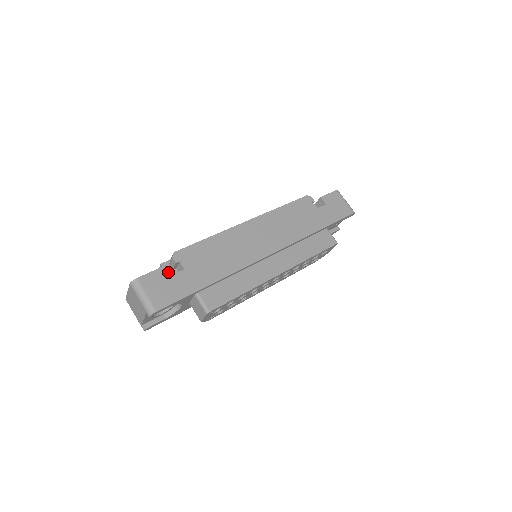
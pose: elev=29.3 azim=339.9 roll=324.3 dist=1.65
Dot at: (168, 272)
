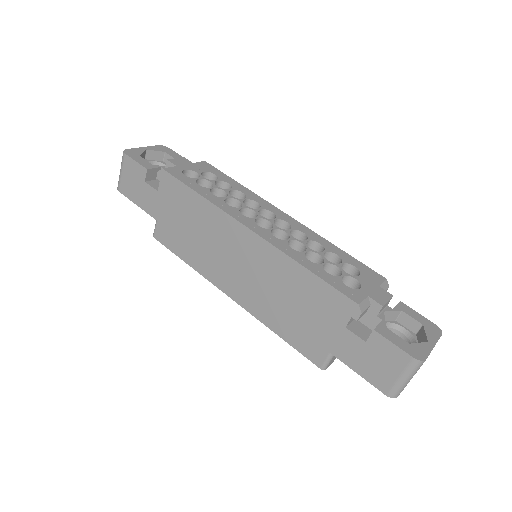
Dot at: occluded
